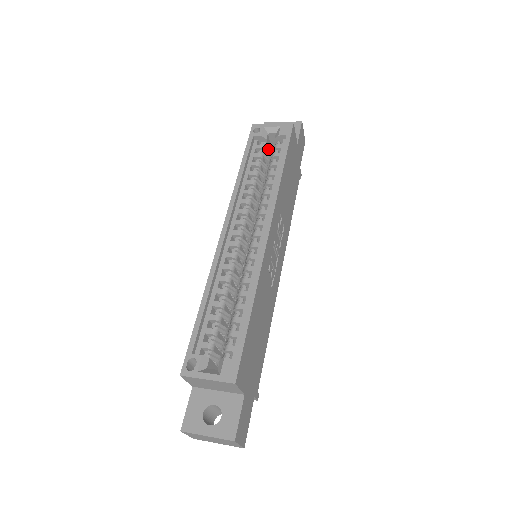
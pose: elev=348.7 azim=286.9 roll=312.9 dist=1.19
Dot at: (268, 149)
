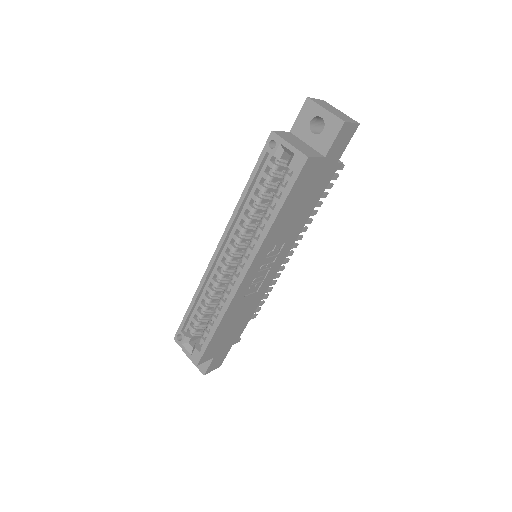
Dot at: (284, 165)
